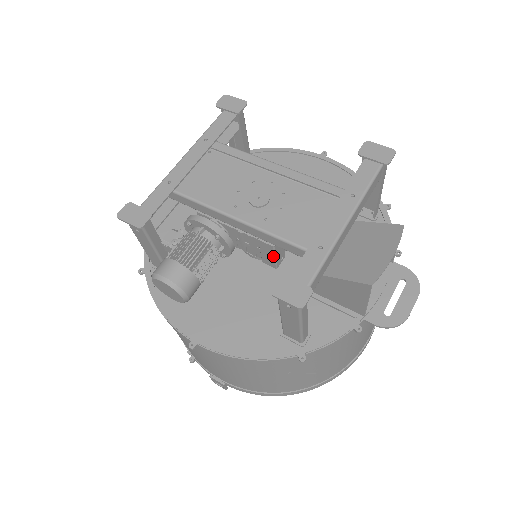
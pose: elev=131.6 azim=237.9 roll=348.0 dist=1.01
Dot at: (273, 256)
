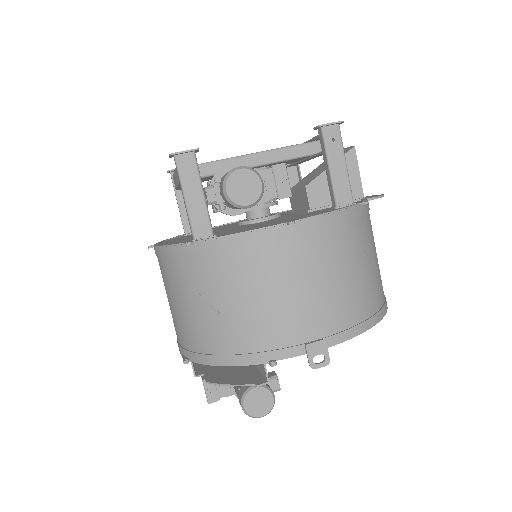
Dot at: (287, 178)
